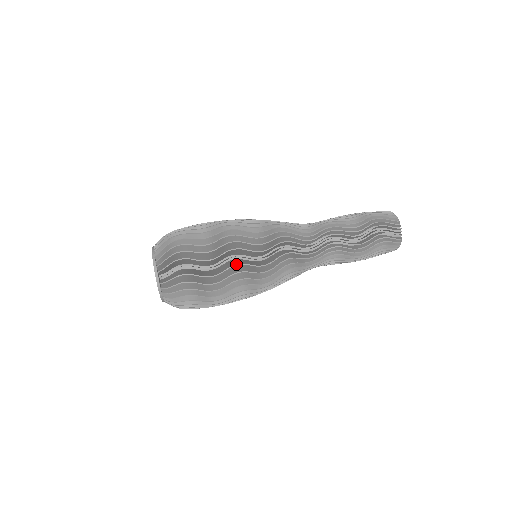
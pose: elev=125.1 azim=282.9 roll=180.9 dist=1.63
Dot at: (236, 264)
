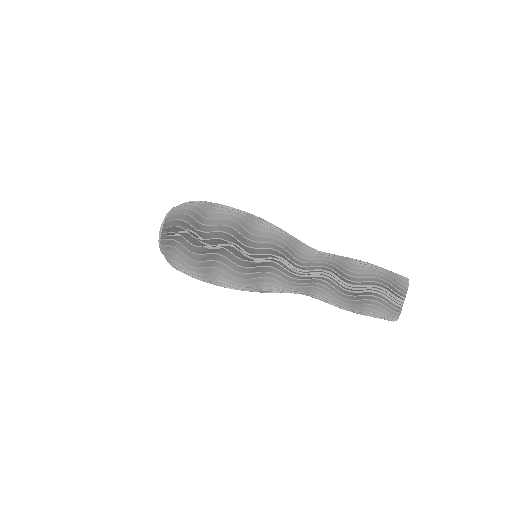
Dot at: (216, 273)
